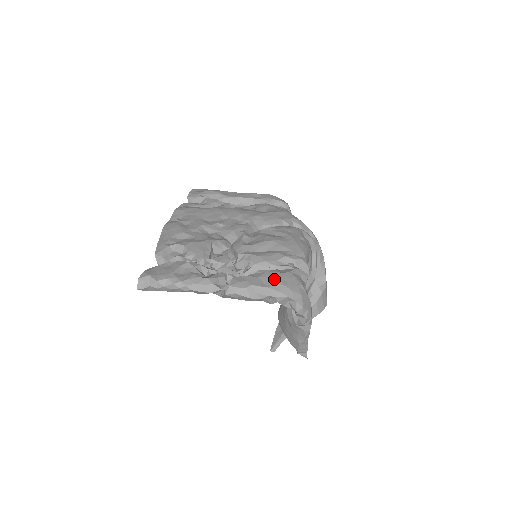
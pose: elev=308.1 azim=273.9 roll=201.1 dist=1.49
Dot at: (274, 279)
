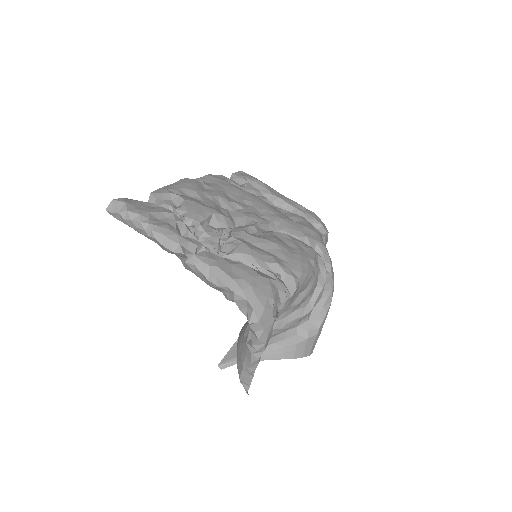
Dot at: (245, 274)
